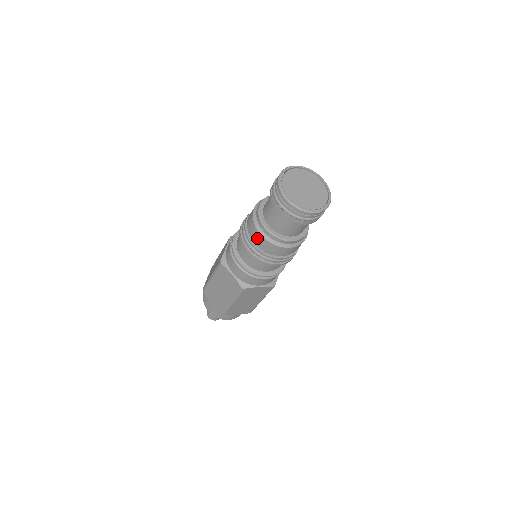
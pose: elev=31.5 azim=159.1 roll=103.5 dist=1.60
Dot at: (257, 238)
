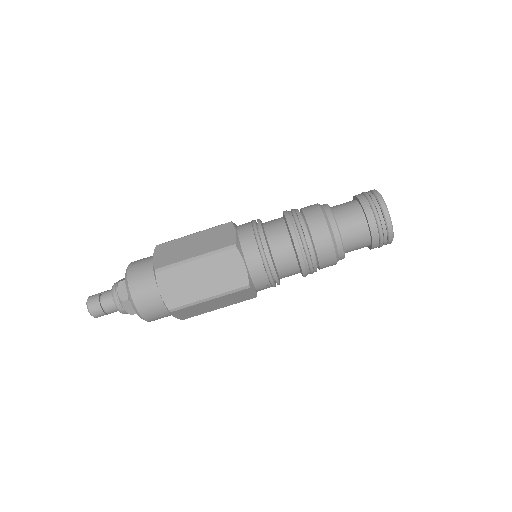
Dot at: (323, 239)
